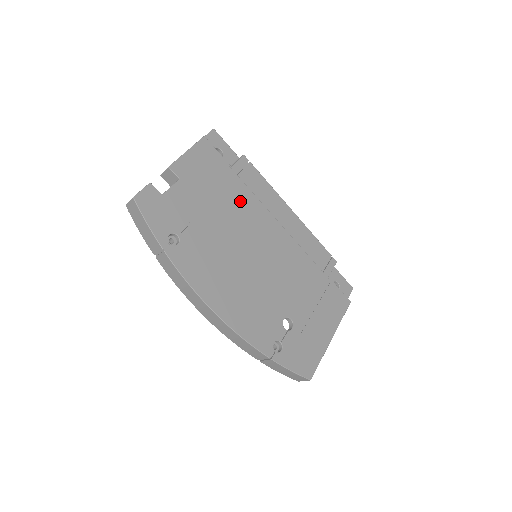
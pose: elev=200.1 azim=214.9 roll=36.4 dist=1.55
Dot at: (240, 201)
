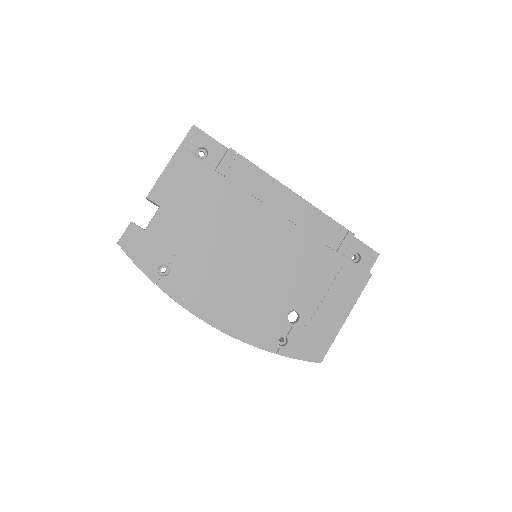
Dot at: (230, 205)
